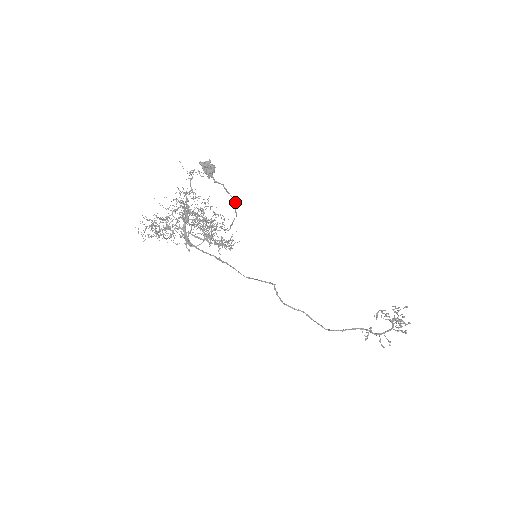
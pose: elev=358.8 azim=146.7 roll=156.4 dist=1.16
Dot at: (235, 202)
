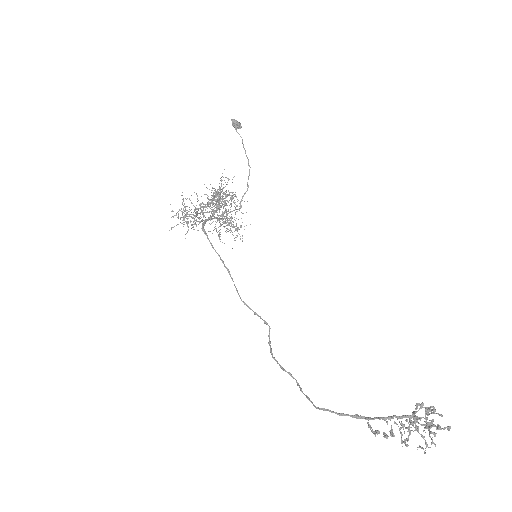
Dot at: (249, 171)
